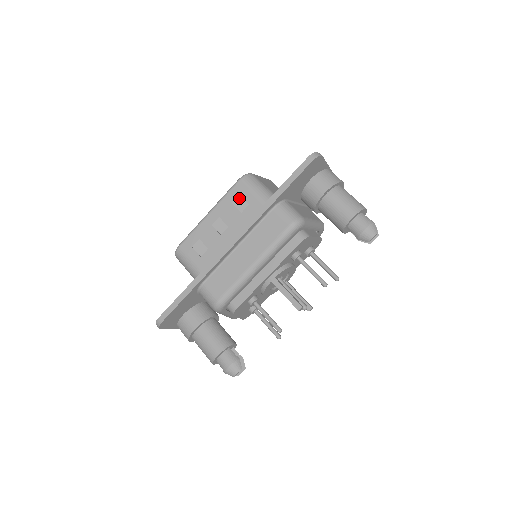
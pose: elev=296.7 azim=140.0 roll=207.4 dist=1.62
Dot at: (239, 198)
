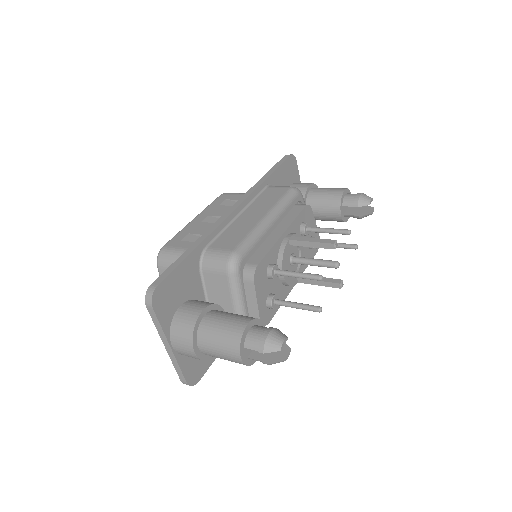
Dot at: (226, 201)
